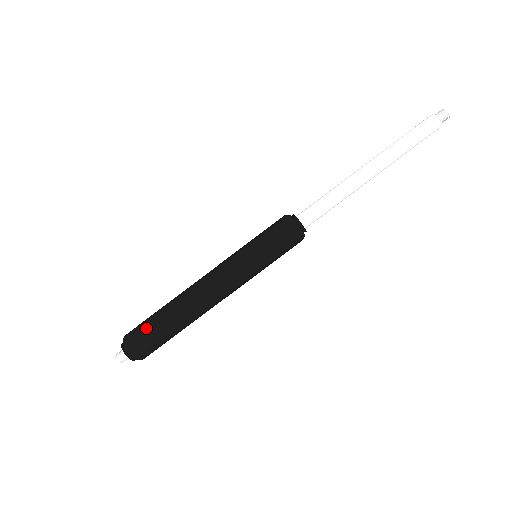
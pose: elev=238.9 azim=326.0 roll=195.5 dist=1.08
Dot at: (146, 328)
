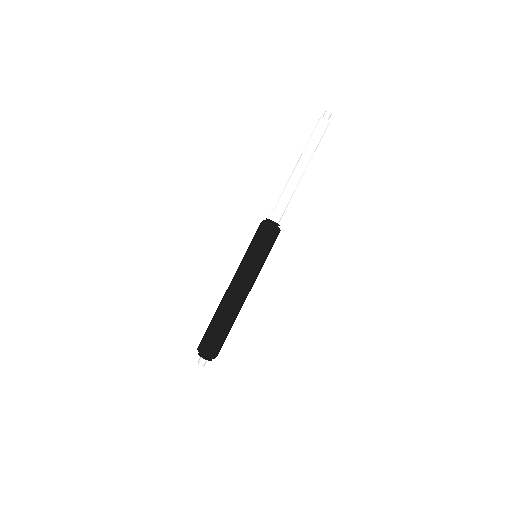
Dot at: (209, 335)
